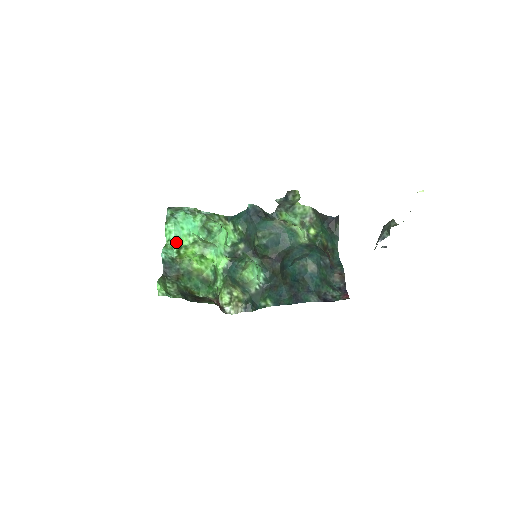
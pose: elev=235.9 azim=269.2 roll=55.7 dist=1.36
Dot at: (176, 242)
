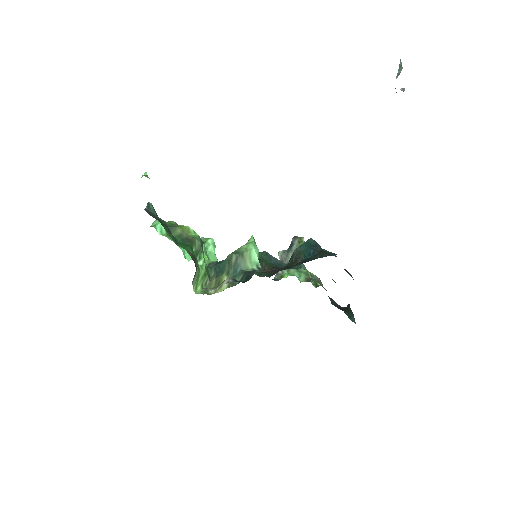
Dot at: (161, 232)
